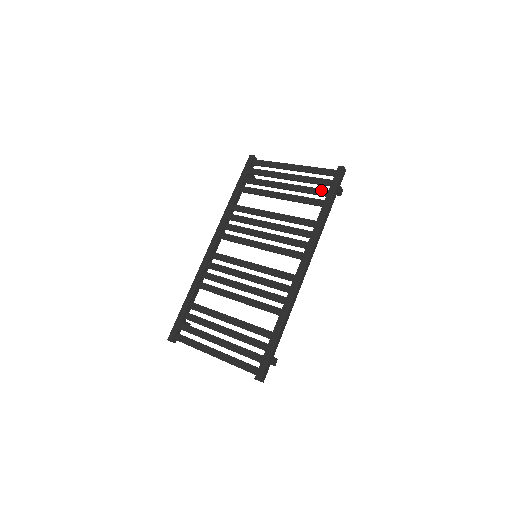
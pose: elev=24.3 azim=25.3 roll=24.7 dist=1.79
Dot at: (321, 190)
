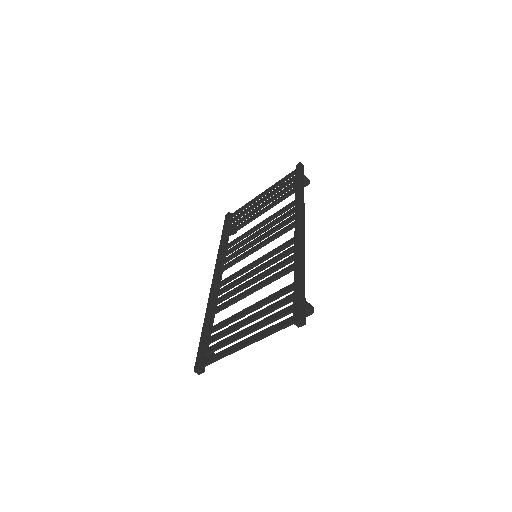
Dot at: (290, 185)
